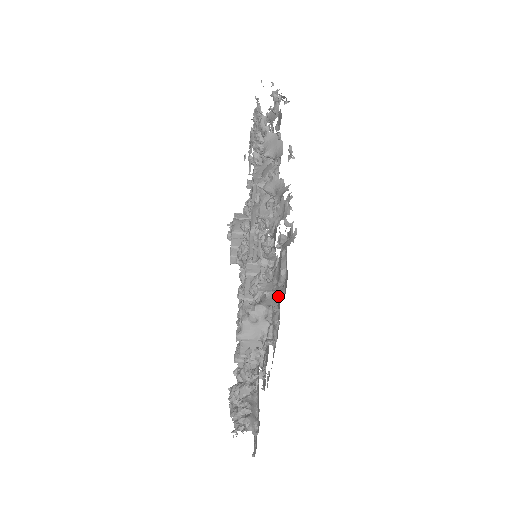
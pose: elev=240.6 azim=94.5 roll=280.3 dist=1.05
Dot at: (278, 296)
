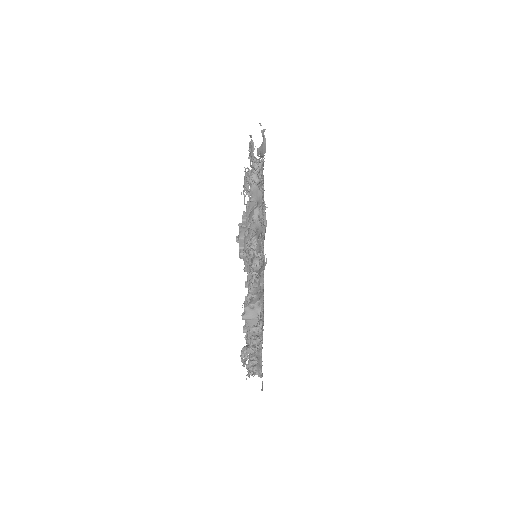
Dot at: (259, 298)
